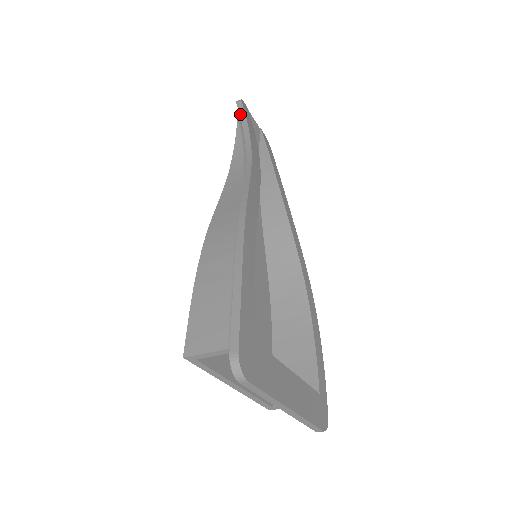
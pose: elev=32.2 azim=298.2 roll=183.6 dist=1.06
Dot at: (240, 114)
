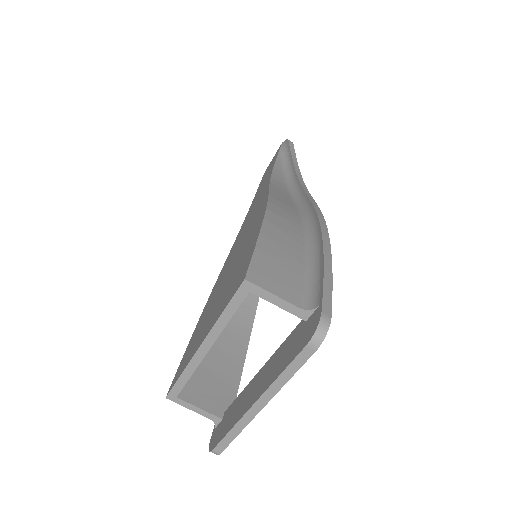
Dot at: (291, 150)
